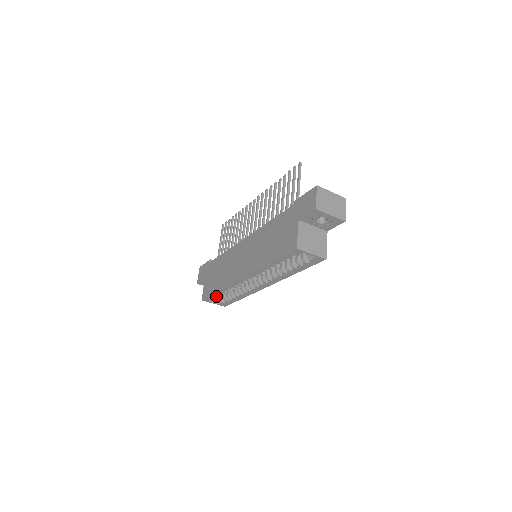
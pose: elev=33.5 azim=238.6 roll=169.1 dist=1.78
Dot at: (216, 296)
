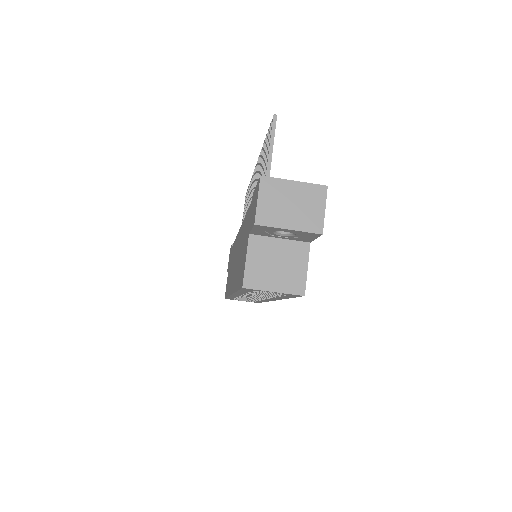
Dot at: occluded
